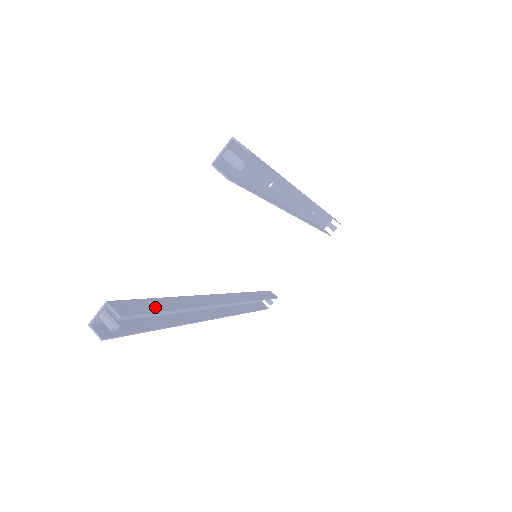
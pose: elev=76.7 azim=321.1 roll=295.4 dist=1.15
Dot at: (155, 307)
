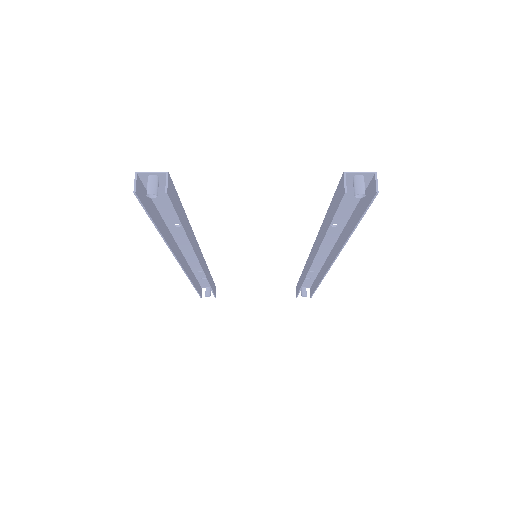
Dot at: (180, 213)
